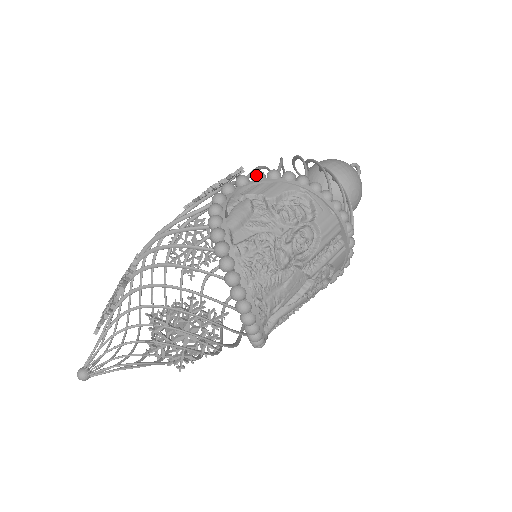
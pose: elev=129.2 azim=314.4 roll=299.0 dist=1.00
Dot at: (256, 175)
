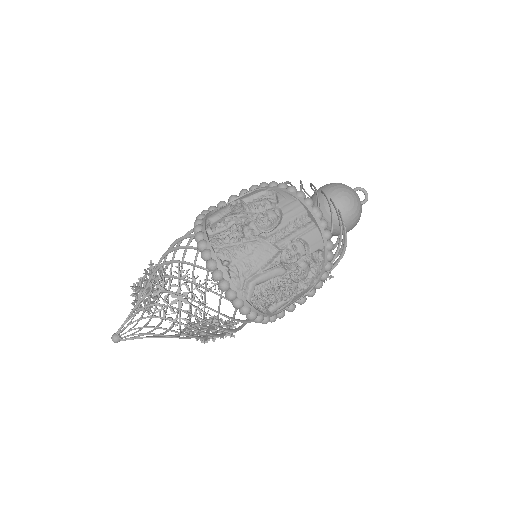
Dot at: (240, 191)
